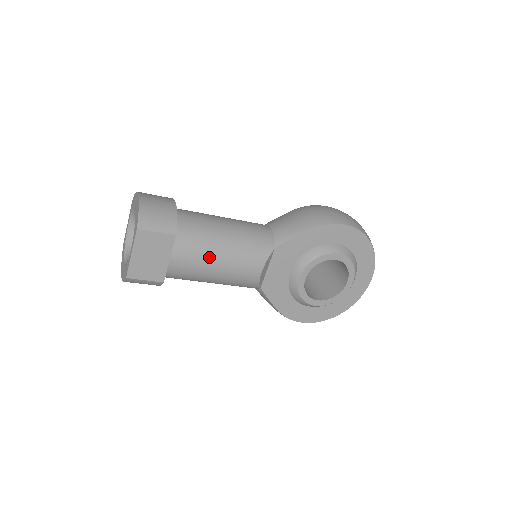
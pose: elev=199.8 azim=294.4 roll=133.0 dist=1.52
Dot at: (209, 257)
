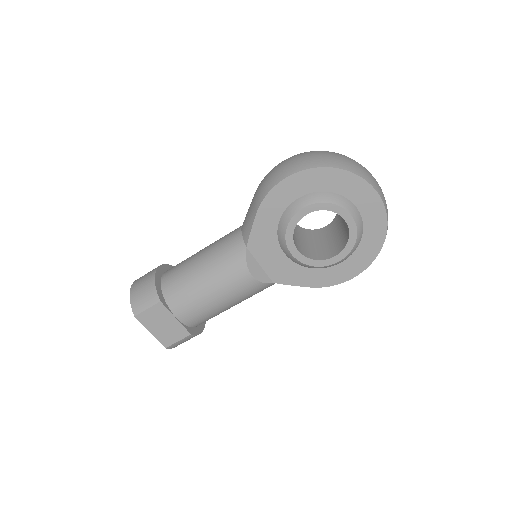
Dot at: (200, 296)
